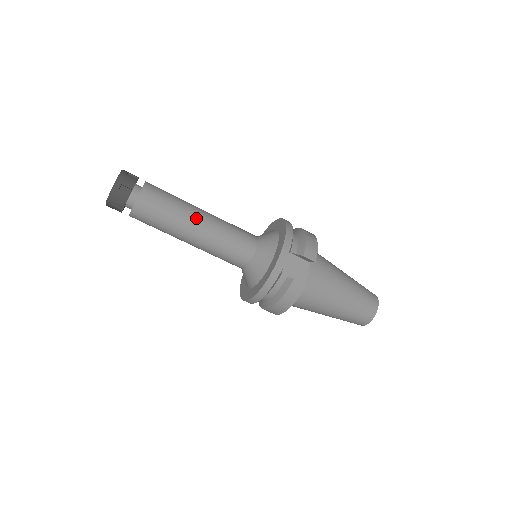
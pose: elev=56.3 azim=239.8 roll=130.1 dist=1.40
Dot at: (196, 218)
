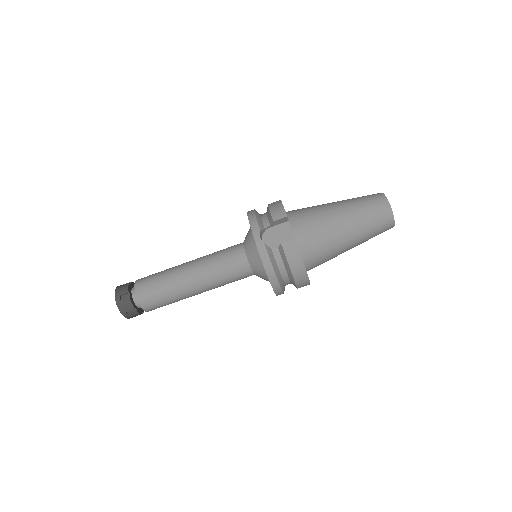
Dot at: (184, 271)
